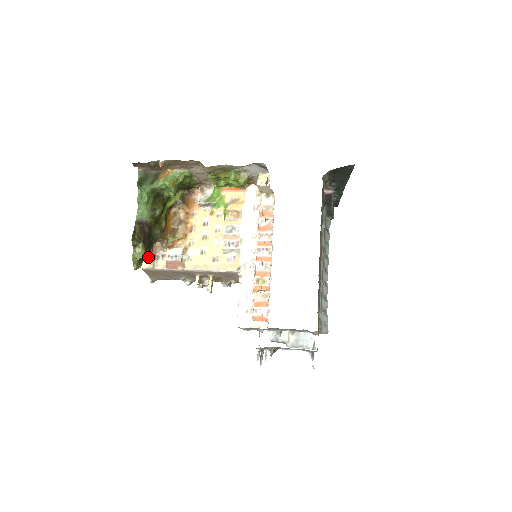
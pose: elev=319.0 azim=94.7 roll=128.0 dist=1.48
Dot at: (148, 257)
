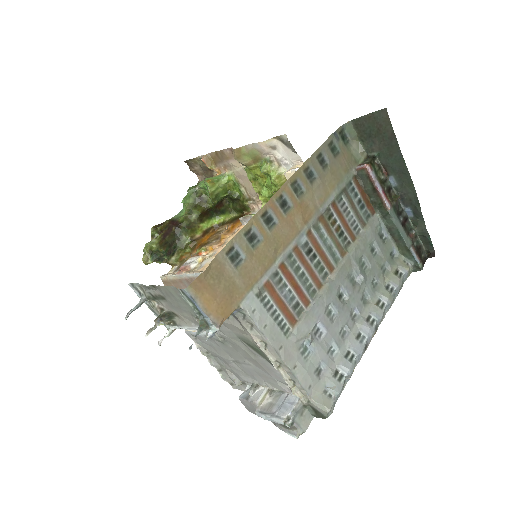
Dot at: (174, 270)
